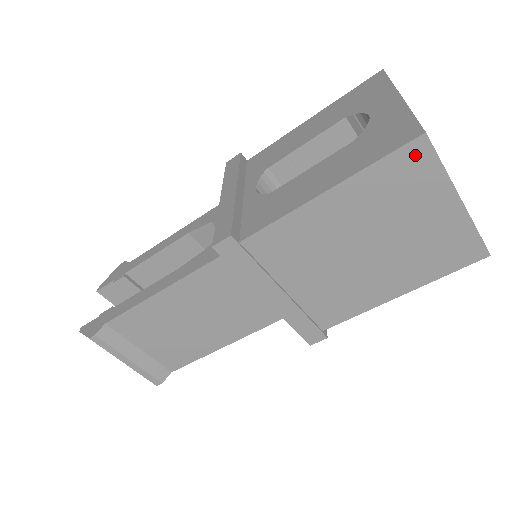
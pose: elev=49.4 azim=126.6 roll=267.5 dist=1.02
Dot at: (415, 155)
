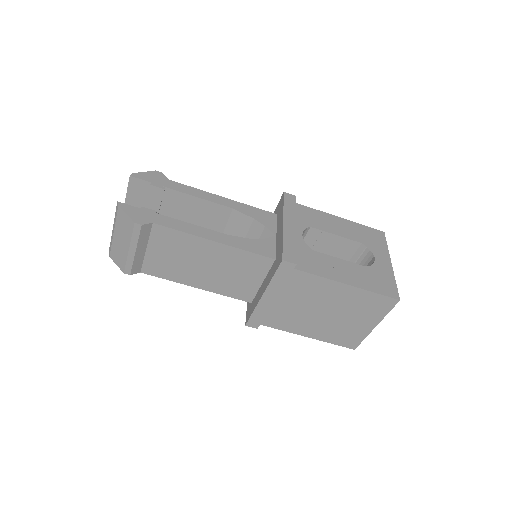
Dot at: (388, 303)
